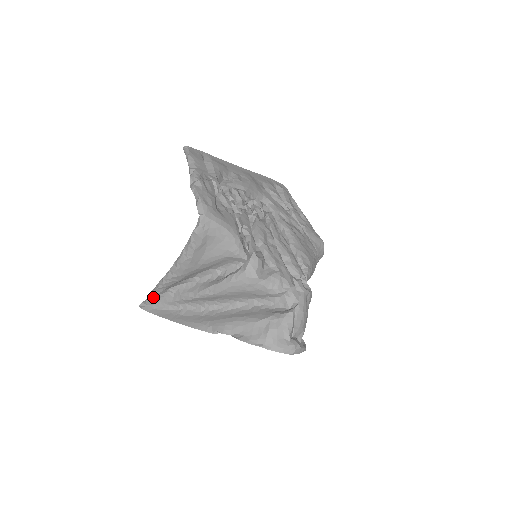
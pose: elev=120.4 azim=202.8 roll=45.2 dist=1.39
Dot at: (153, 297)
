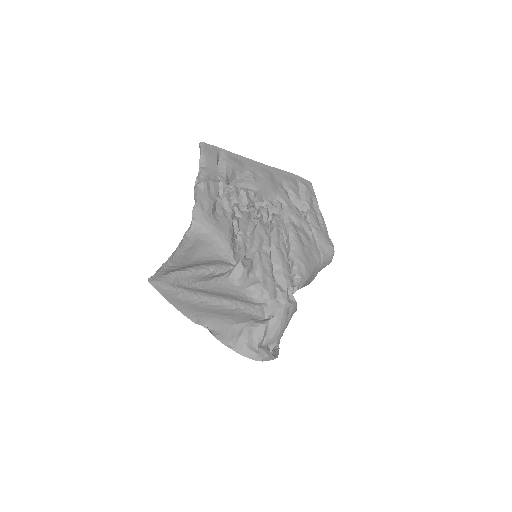
Dot at: (158, 276)
